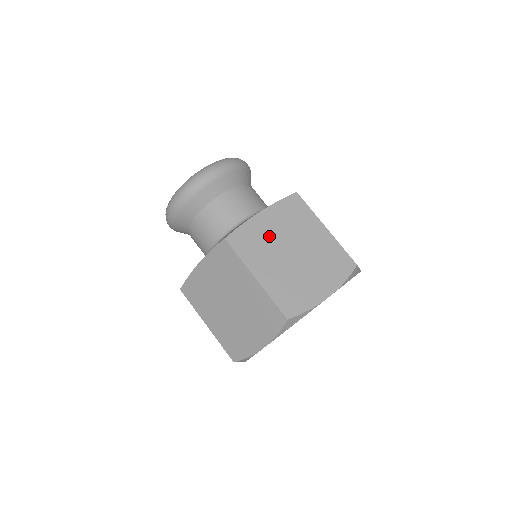
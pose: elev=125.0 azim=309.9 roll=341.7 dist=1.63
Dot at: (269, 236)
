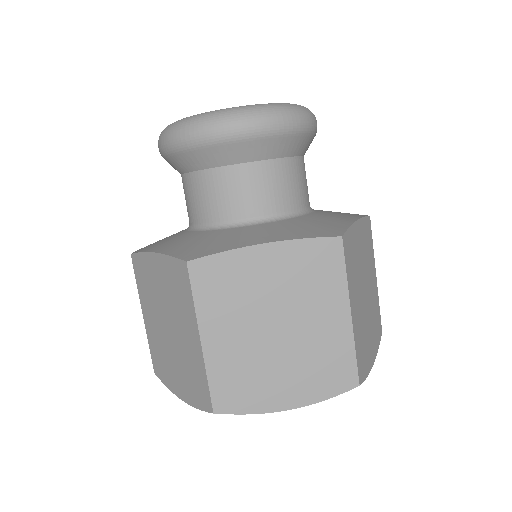
Dot at: (256, 287)
